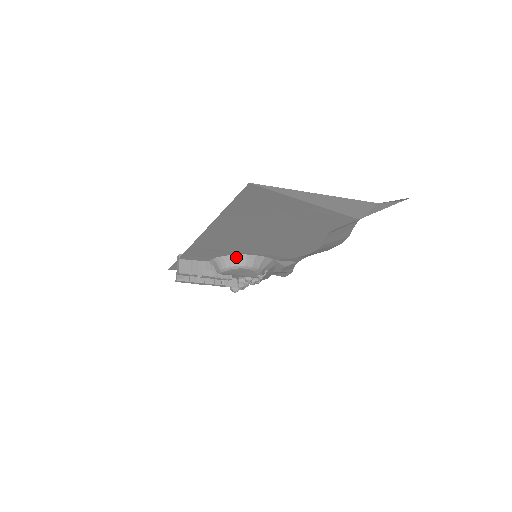
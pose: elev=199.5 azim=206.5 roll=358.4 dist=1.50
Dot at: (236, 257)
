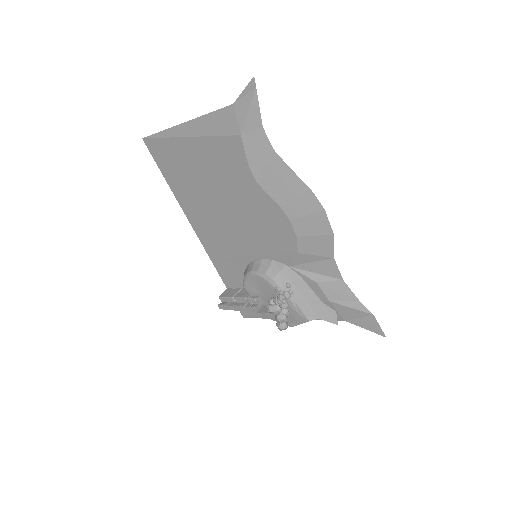
Dot at: (248, 266)
